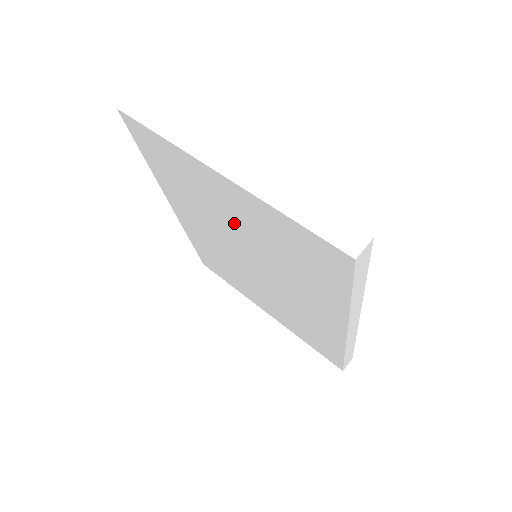
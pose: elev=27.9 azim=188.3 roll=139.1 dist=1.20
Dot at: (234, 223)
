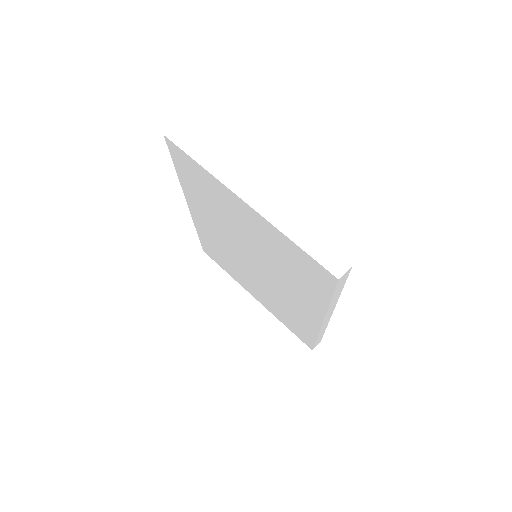
Dot at: (246, 233)
